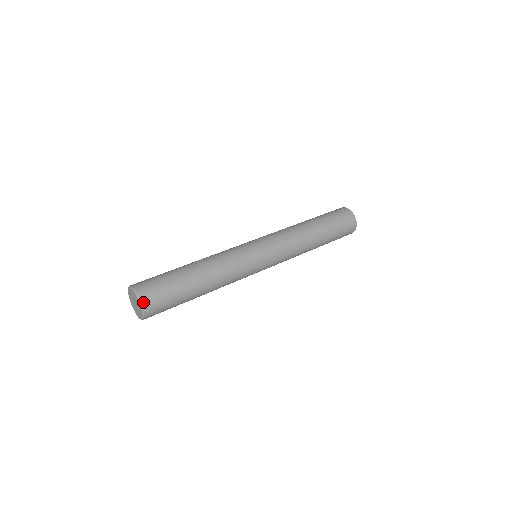
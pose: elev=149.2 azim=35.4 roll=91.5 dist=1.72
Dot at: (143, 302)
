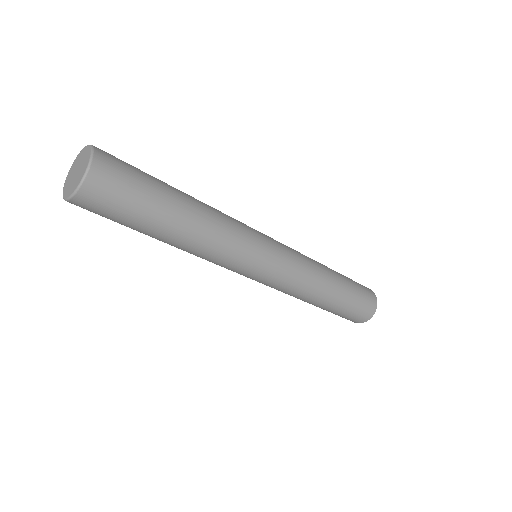
Dot at: (97, 151)
